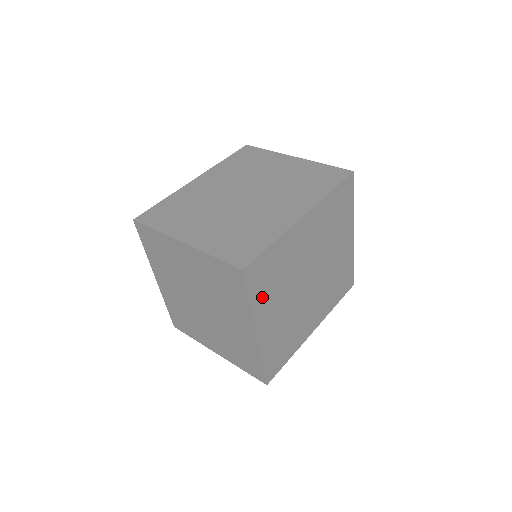
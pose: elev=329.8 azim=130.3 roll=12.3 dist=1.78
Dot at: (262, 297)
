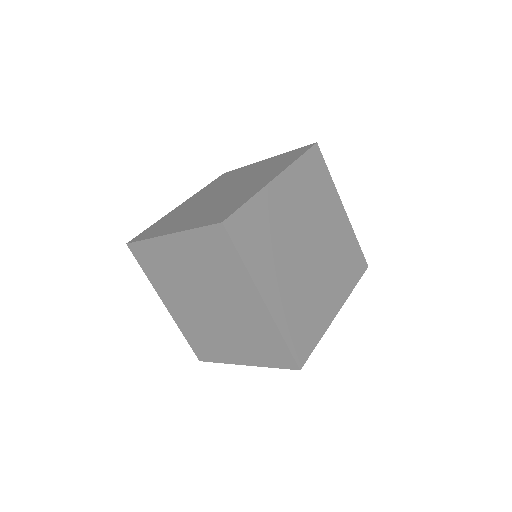
Dot at: (256, 258)
